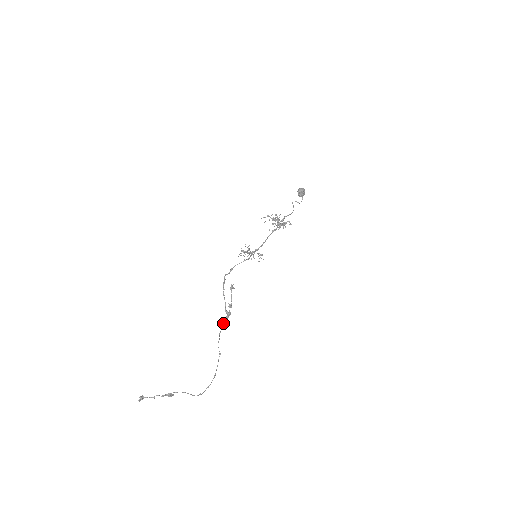
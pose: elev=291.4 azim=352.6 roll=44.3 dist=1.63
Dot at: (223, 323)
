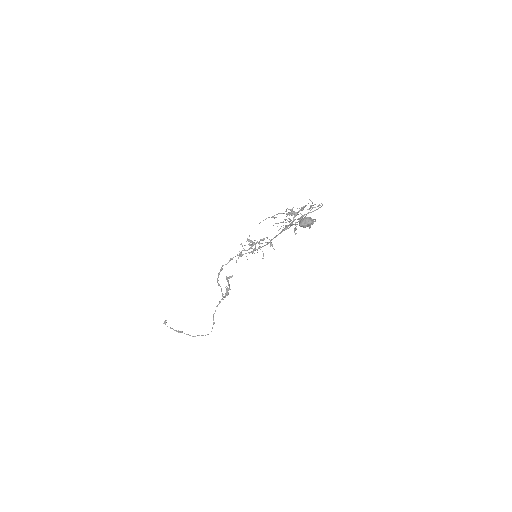
Dot at: occluded
